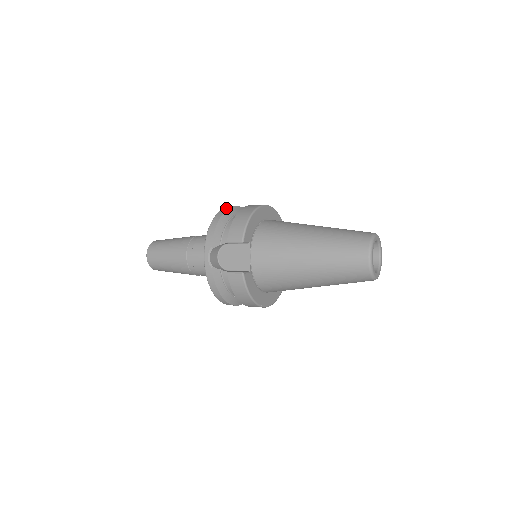
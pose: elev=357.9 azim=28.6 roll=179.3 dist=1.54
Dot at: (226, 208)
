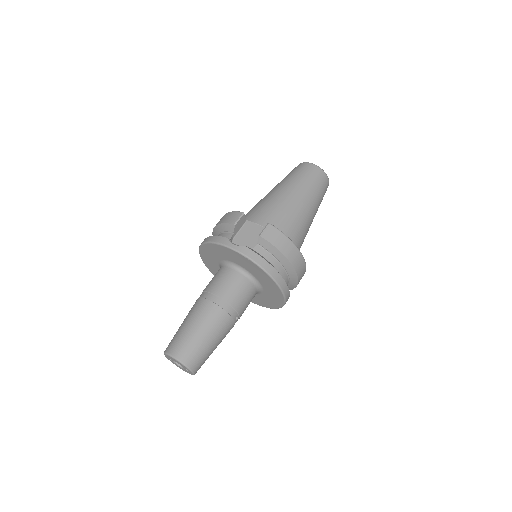
Dot at: occluded
